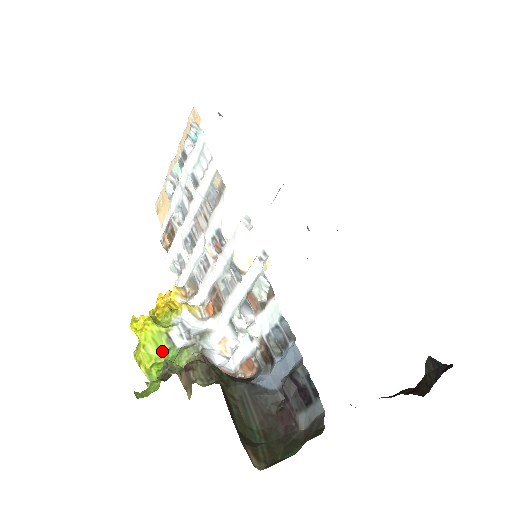
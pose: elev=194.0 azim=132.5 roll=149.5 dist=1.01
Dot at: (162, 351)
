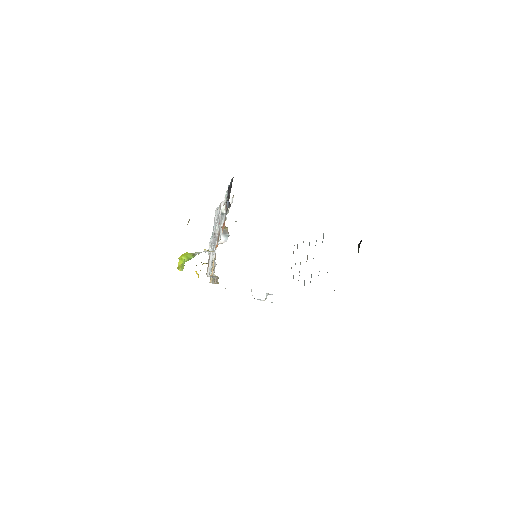
Dot at: (190, 259)
